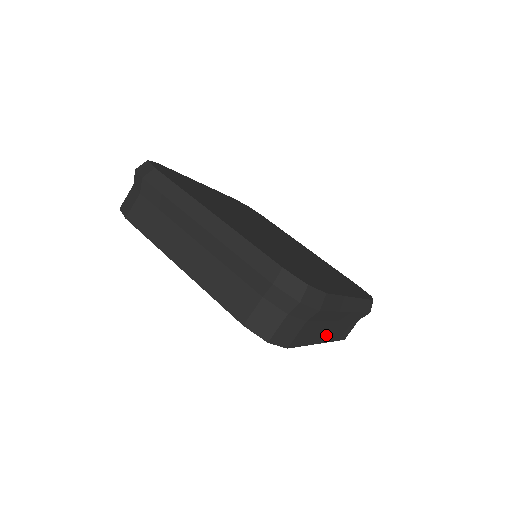
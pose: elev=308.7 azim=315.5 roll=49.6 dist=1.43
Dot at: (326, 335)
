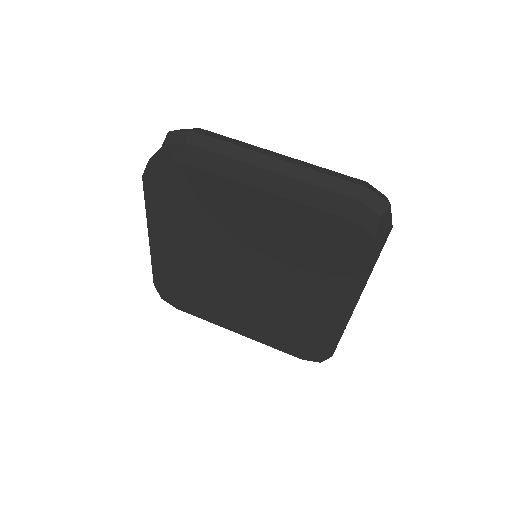
Dot at: occluded
